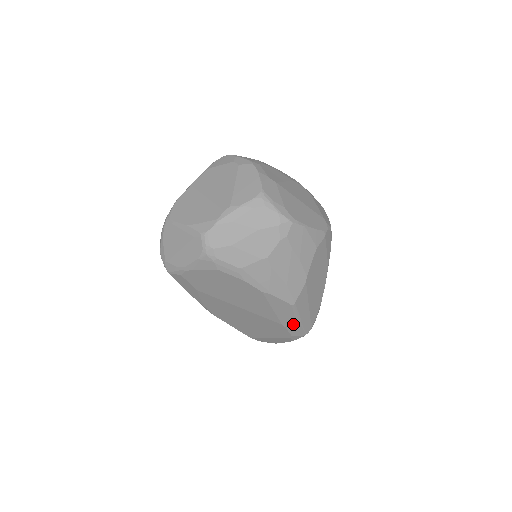
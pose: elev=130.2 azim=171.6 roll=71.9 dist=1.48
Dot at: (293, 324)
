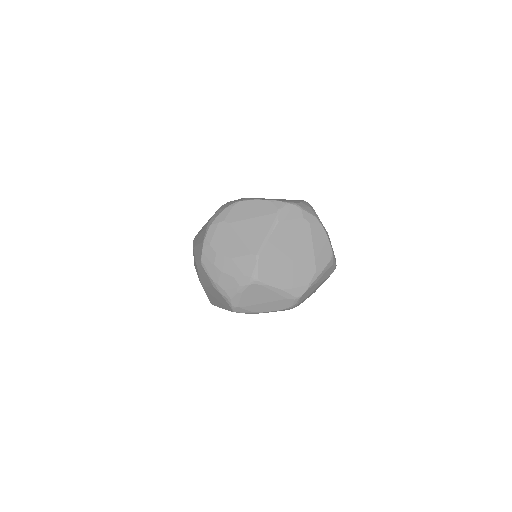
Dot at: occluded
